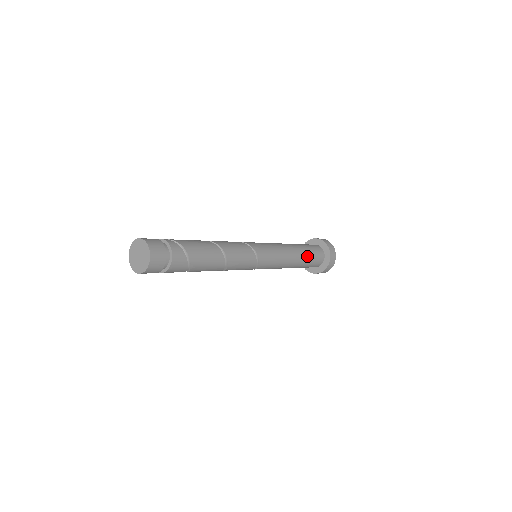
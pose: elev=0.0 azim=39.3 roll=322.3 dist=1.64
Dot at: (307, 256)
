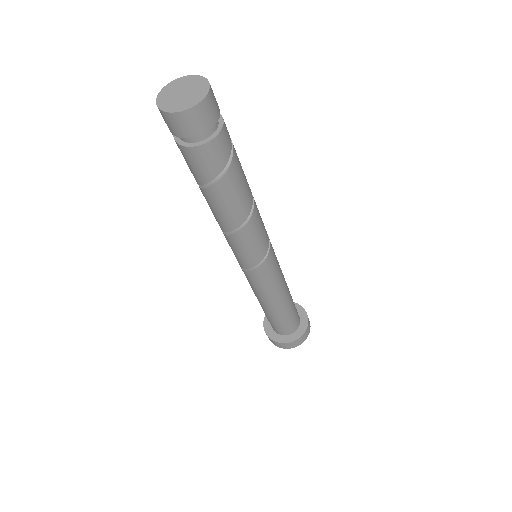
Dot at: (292, 303)
